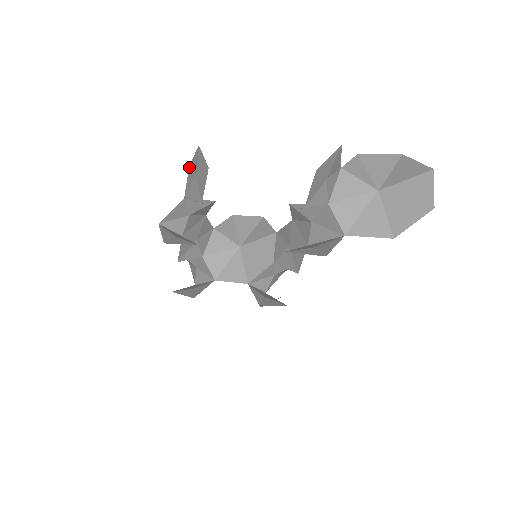
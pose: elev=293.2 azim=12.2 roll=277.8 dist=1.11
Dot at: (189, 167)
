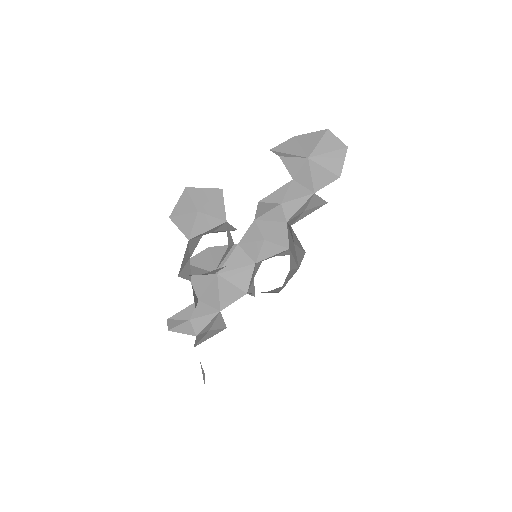
Dot at: (170, 218)
